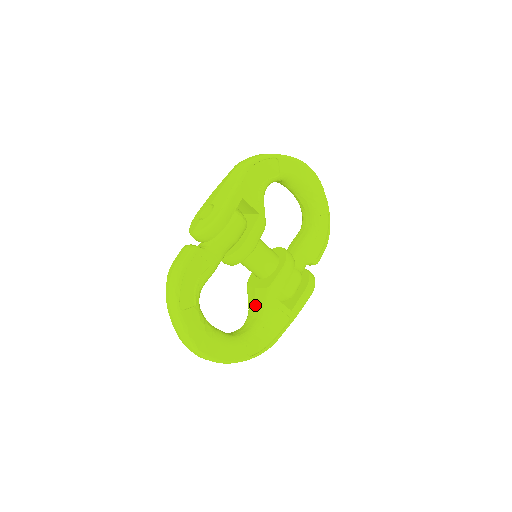
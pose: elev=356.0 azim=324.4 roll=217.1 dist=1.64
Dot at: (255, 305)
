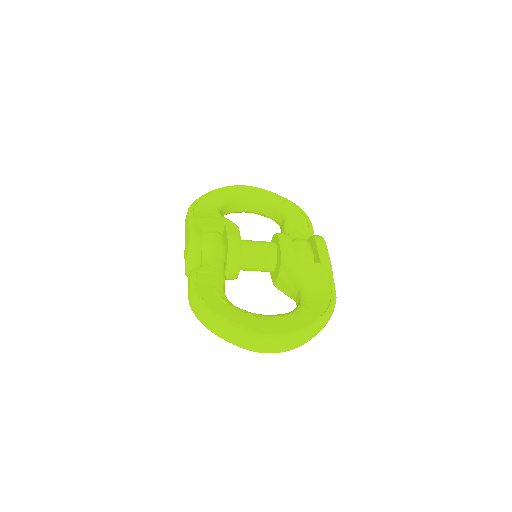
Dot at: (290, 286)
